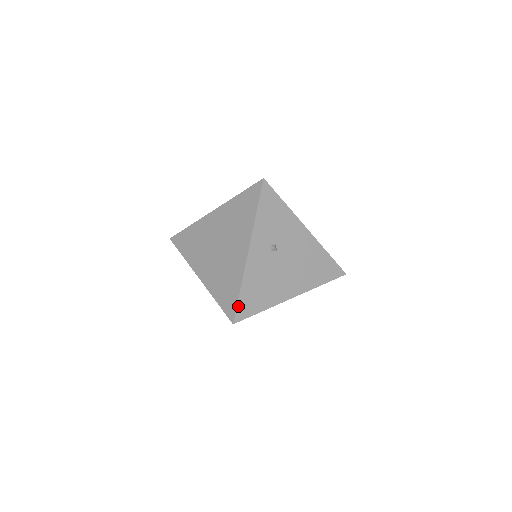
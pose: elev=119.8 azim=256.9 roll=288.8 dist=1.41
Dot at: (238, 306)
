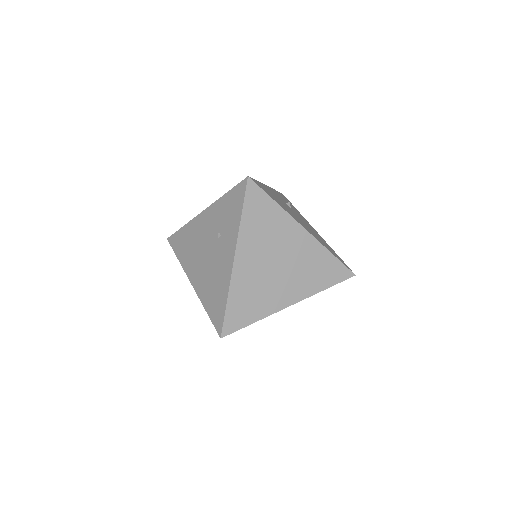
Dot at: (254, 180)
